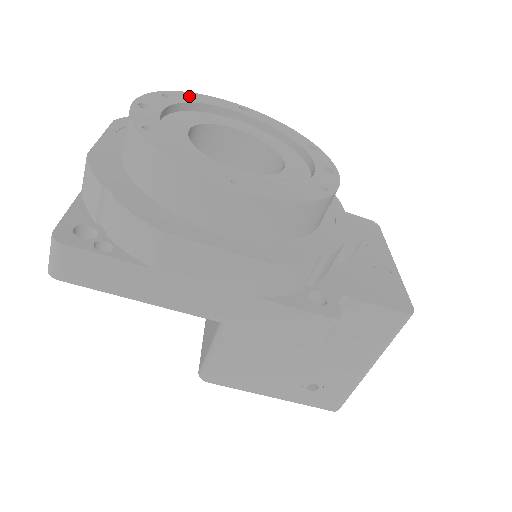
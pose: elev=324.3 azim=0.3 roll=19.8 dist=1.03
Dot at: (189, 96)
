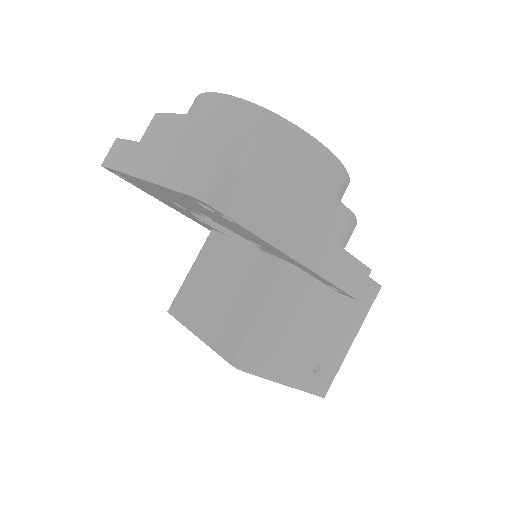
Dot at: occluded
